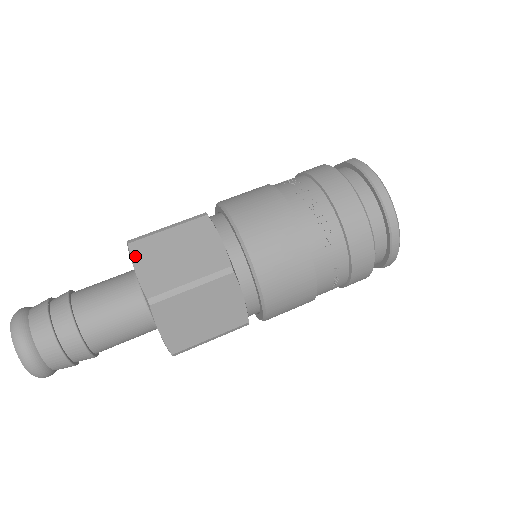
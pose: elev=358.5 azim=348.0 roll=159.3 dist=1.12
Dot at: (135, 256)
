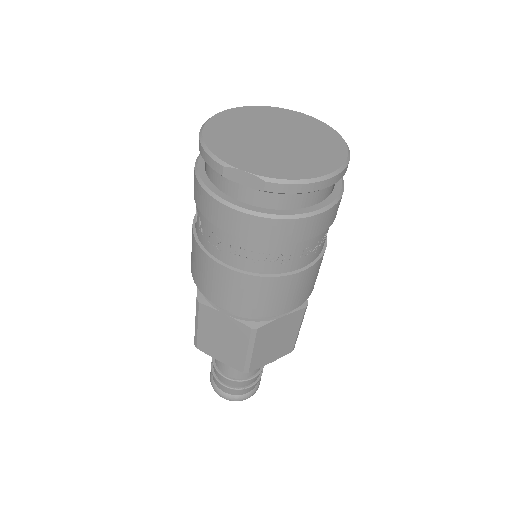
Dot at: (261, 366)
